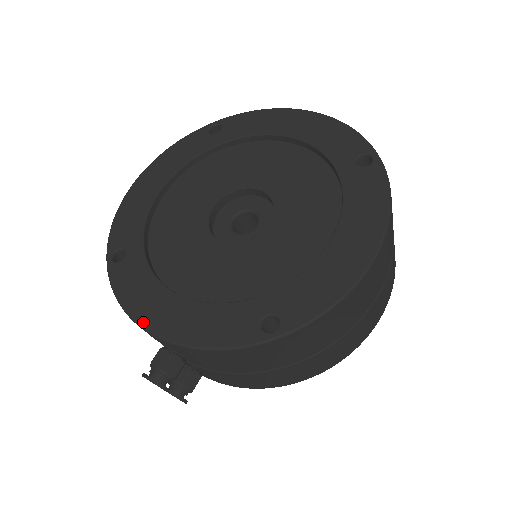
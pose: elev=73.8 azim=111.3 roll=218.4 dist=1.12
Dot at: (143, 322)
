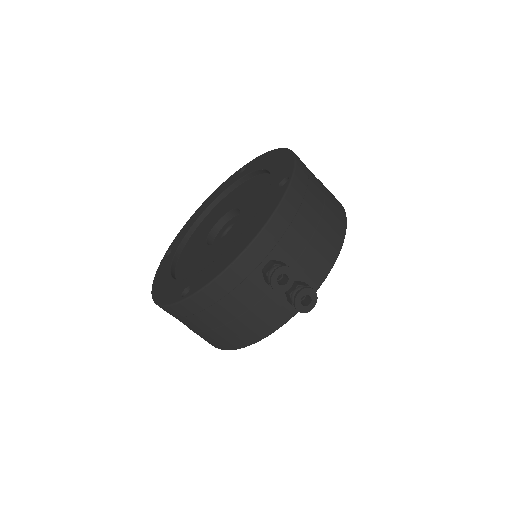
Dot at: (235, 256)
